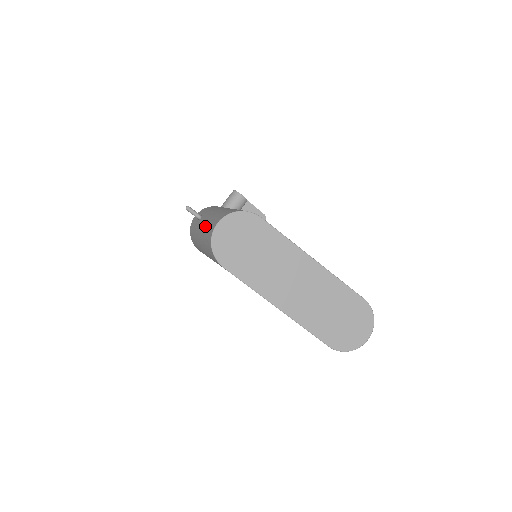
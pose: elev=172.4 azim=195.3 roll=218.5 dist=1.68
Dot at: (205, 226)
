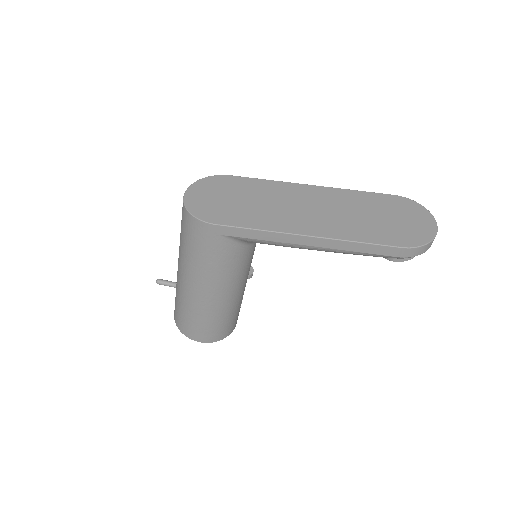
Dot at: occluded
